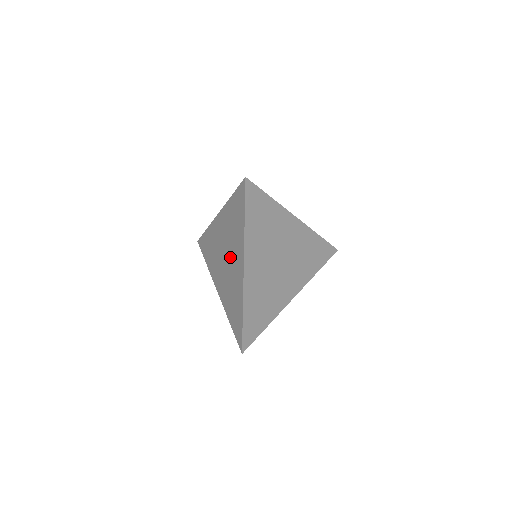
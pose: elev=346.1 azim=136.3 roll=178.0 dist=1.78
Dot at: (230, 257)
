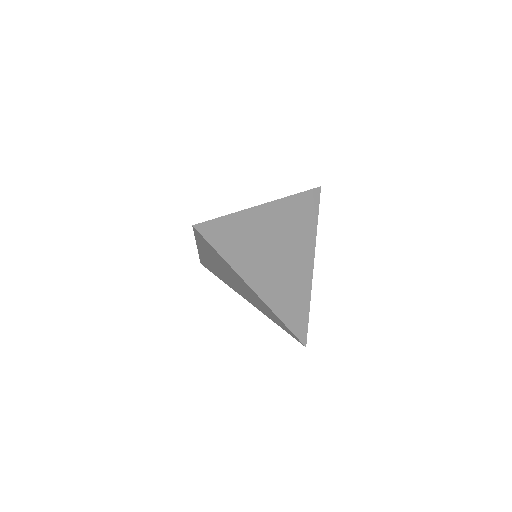
Dot at: (236, 281)
